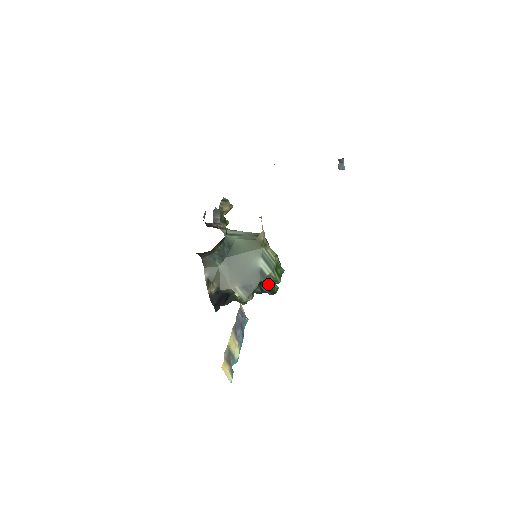
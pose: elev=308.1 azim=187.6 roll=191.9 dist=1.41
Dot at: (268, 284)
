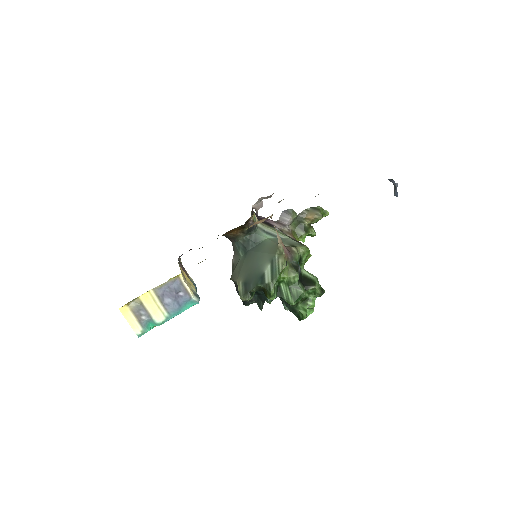
Dot at: (267, 294)
